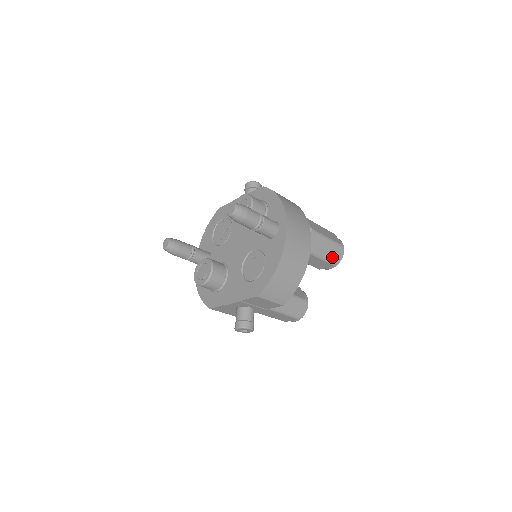
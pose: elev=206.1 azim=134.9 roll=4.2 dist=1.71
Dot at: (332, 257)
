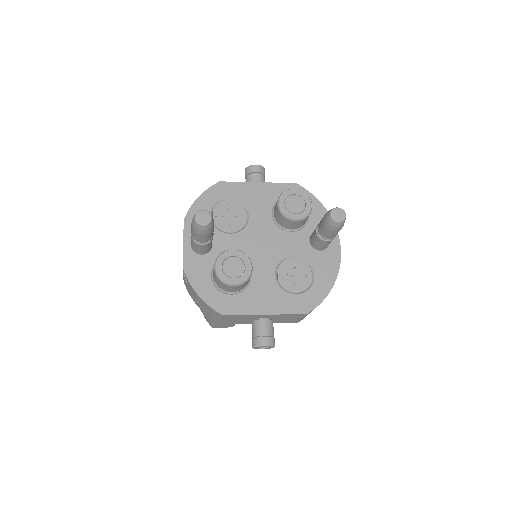
Dot at: occluded
